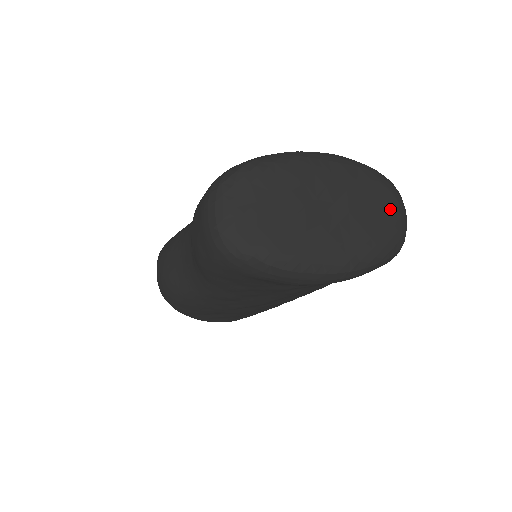
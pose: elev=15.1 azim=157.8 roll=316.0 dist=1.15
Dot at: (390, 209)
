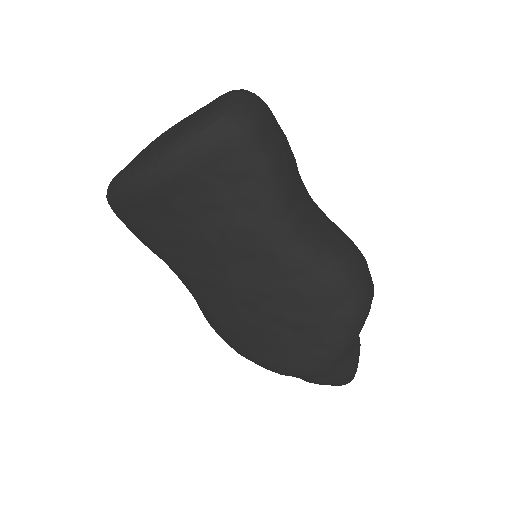
Dot at: (215, 102)
